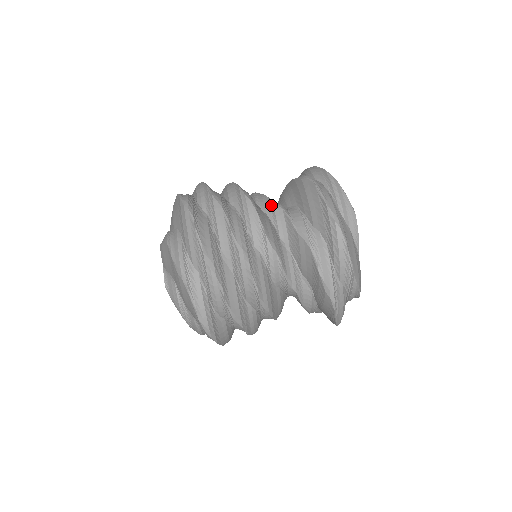
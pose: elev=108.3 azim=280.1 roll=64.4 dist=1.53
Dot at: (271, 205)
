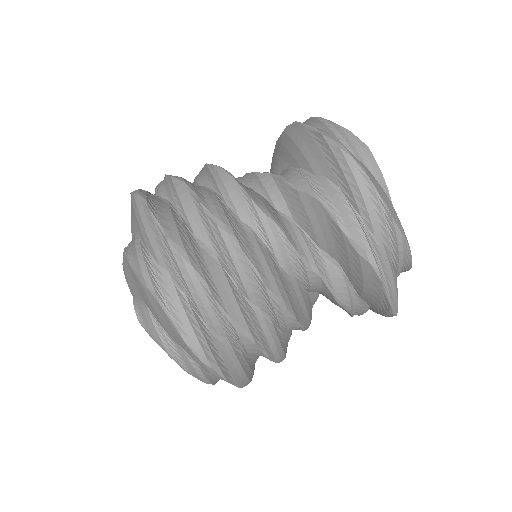
Dot at: (254, 177)
